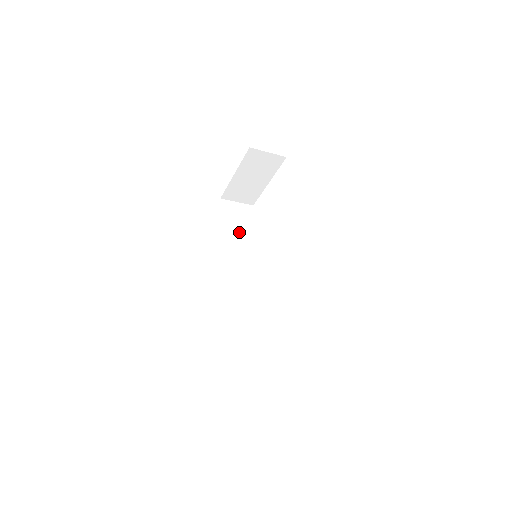
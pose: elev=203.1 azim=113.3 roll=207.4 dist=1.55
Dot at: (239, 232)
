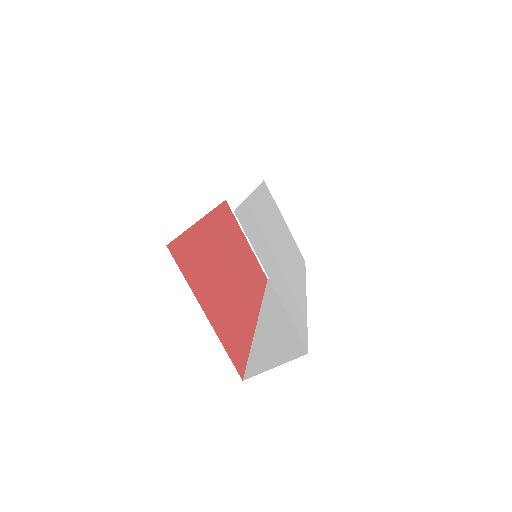
Dot at: occluded
